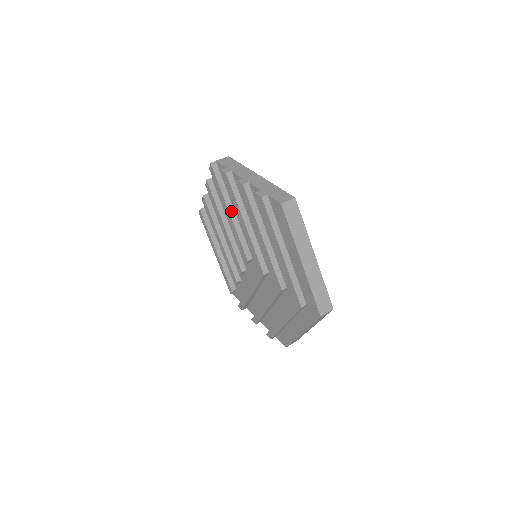
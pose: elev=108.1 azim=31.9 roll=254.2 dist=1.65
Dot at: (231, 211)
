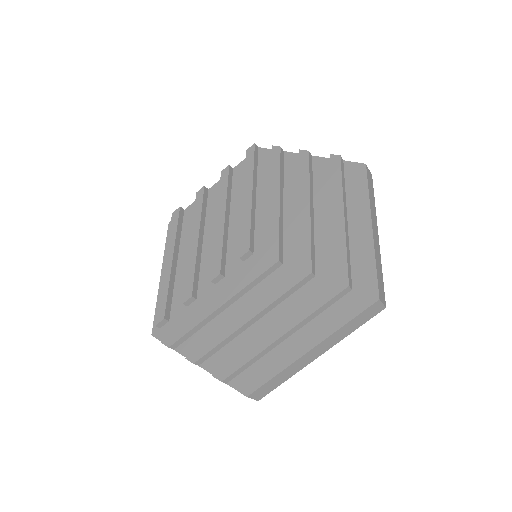
Dot at: (254, 193)
